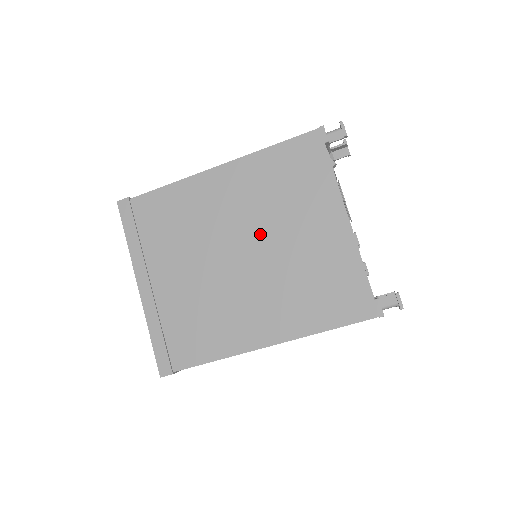
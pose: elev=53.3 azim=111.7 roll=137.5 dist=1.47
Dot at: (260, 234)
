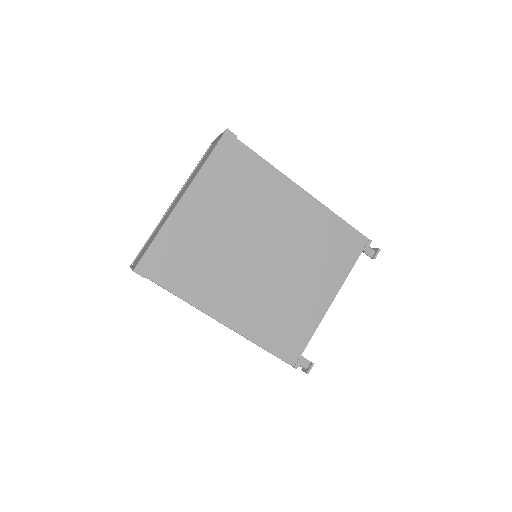
Dot at: (285, 256)
